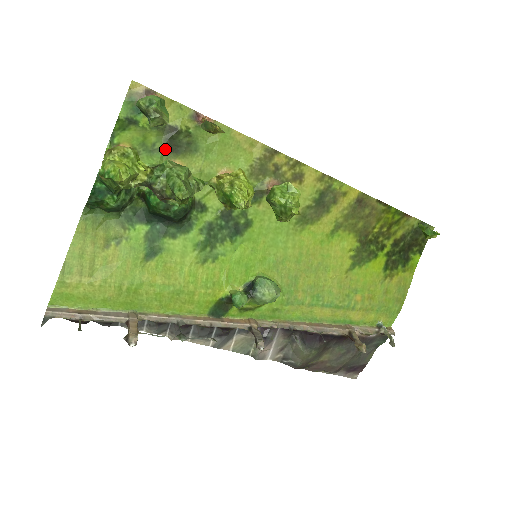
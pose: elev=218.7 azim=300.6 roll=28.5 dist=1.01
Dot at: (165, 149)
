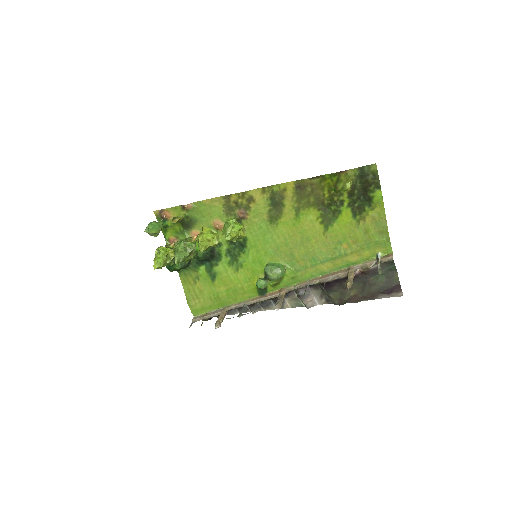
Dot at: (185, 229)
